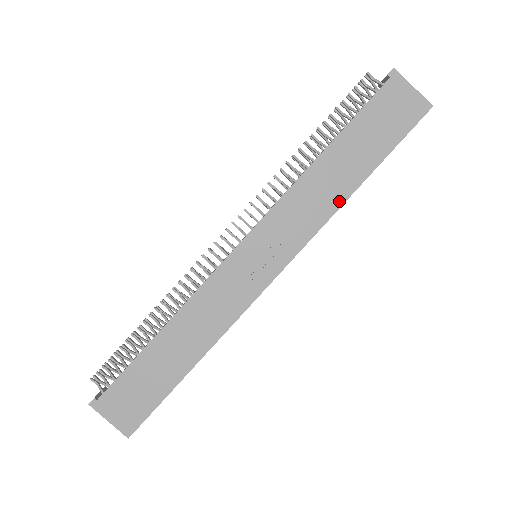
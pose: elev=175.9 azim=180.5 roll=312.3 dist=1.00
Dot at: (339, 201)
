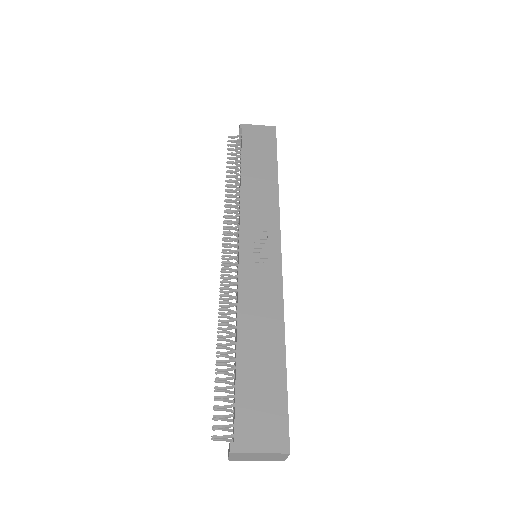
Dot at: (275, 190)
